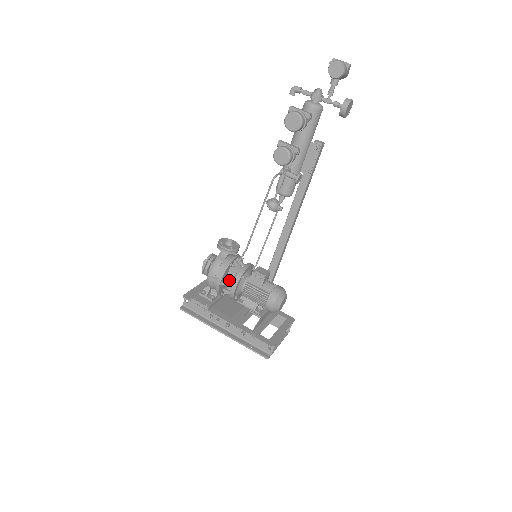
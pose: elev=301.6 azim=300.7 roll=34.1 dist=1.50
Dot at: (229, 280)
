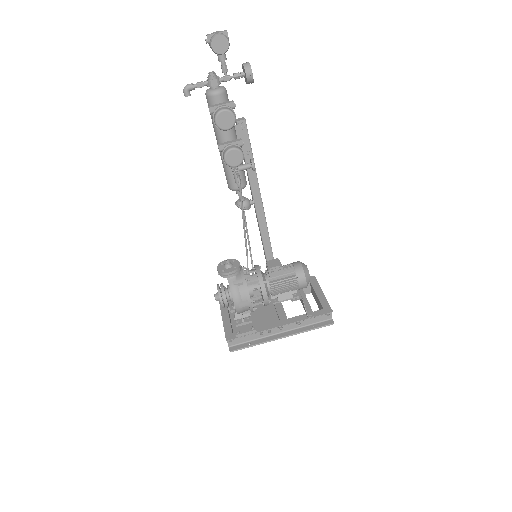
Dot at: (252, 294)
